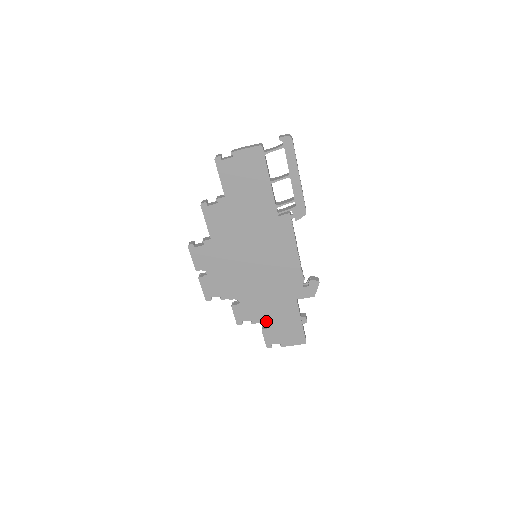
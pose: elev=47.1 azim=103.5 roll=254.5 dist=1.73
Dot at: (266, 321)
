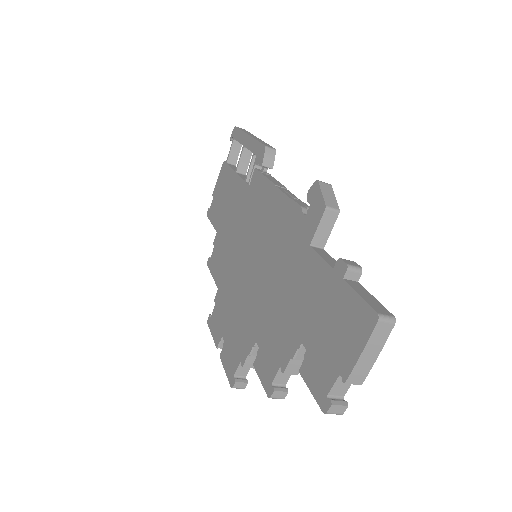
Dot at: (296, 343)
